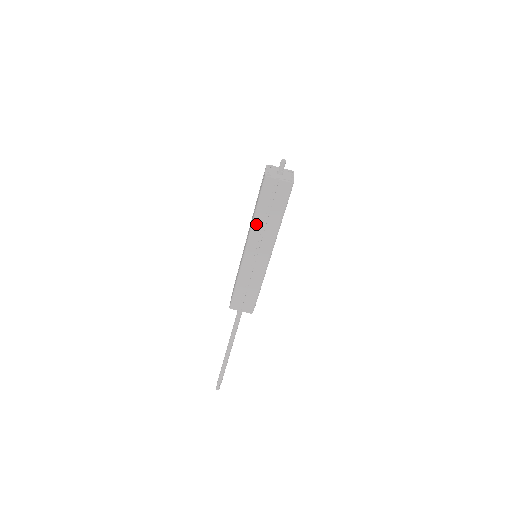
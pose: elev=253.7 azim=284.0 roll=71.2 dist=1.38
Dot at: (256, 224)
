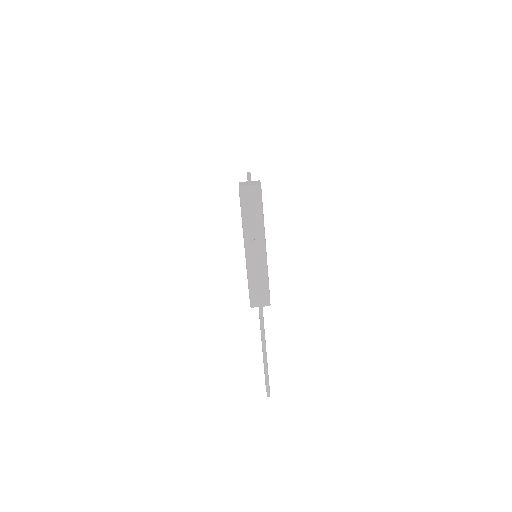
Dot at: (246, 226)
